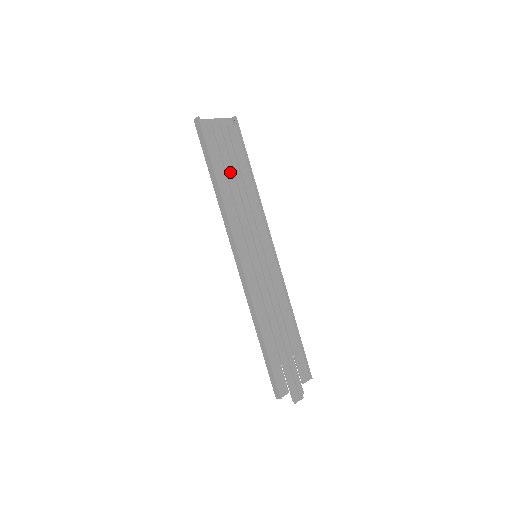
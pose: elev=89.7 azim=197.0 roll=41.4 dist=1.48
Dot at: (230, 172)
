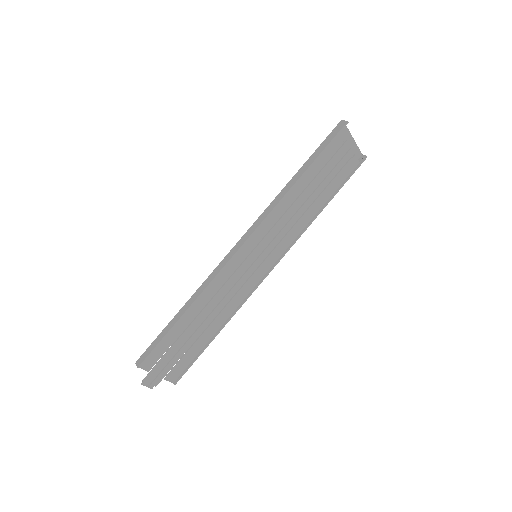
Dot at: (316, 183)
